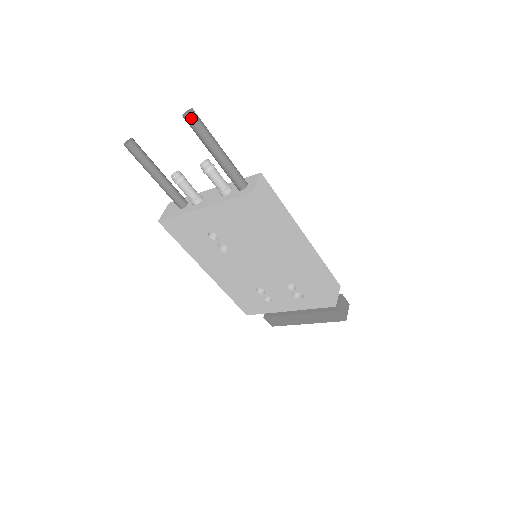
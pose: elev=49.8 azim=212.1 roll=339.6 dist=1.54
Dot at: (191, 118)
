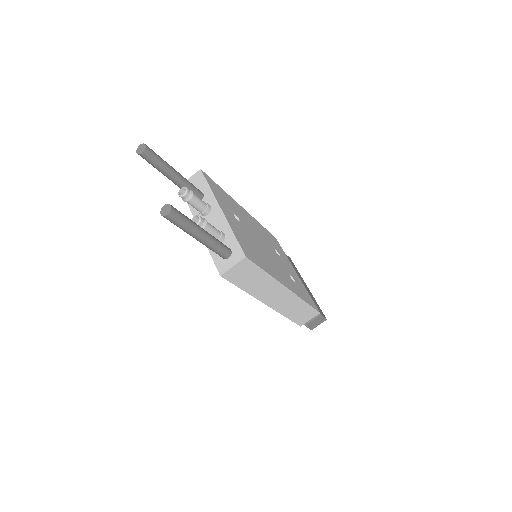
Dot at: (166, 218)
